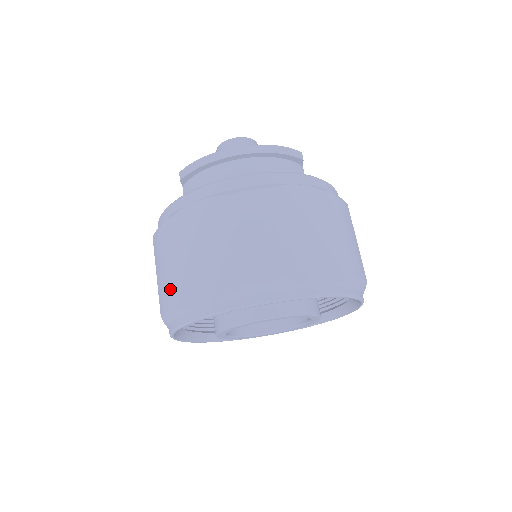
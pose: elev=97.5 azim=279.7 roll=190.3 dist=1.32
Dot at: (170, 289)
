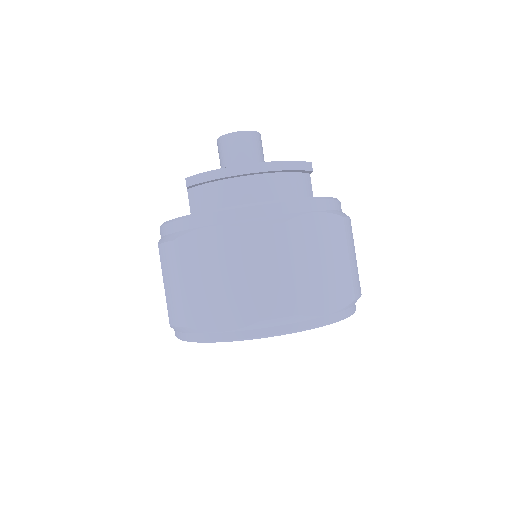
Dot at: (183, 309)
